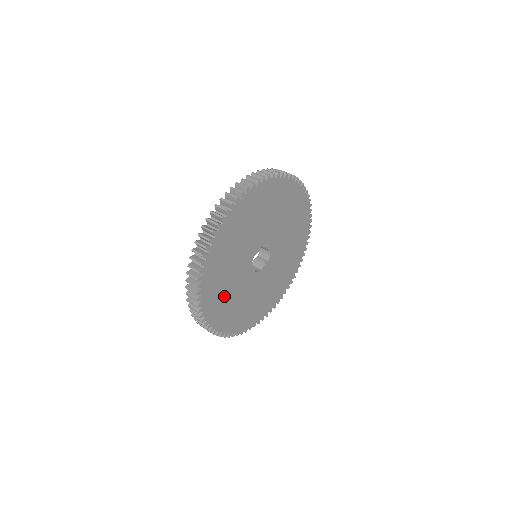
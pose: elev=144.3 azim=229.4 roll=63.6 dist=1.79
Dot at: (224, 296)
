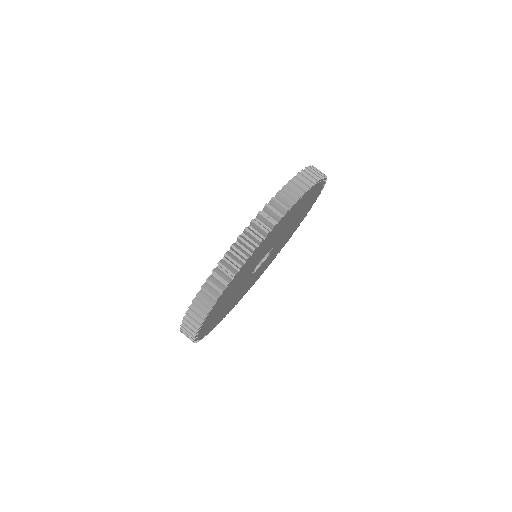
Dot at: (223, 303)
